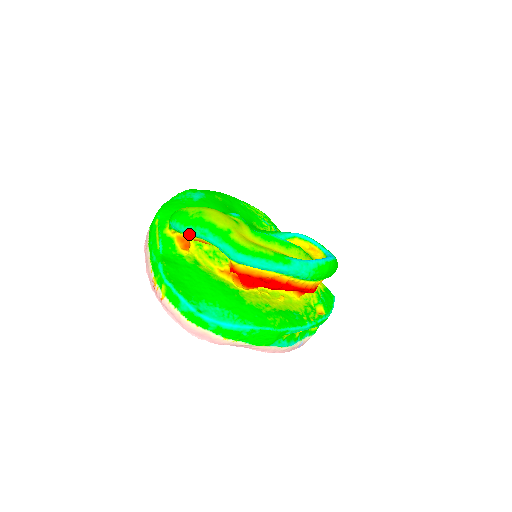
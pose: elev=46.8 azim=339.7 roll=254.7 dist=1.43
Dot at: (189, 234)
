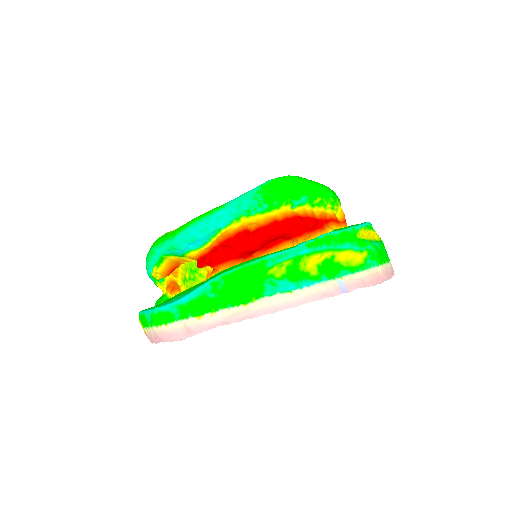
Dot at: (152, 268)
